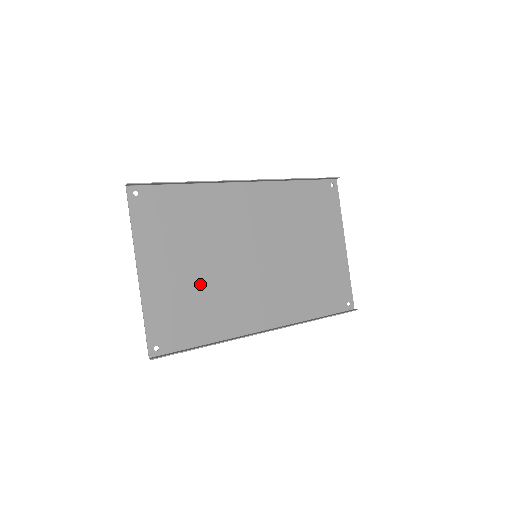
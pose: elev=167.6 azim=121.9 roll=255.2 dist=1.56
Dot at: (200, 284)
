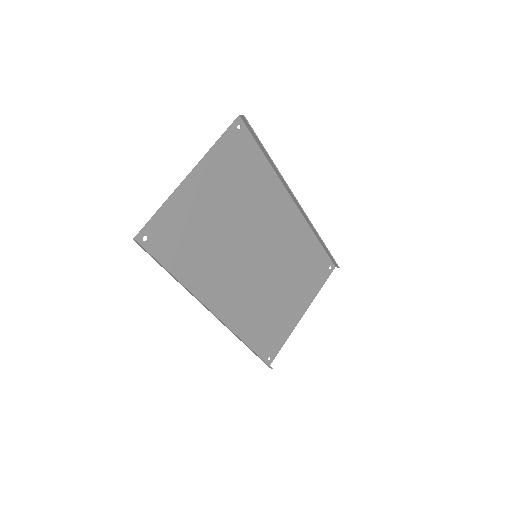
Dot at: (212, 231)
